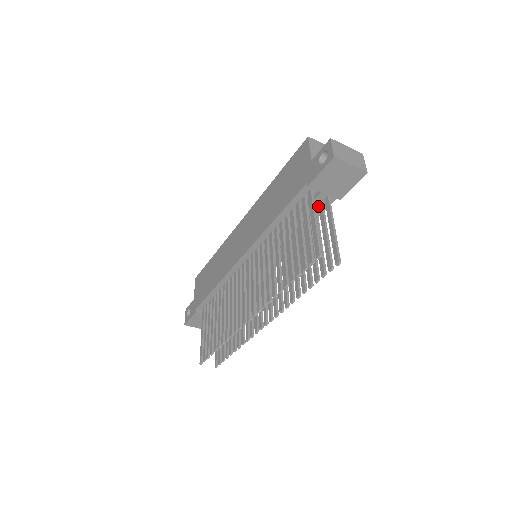
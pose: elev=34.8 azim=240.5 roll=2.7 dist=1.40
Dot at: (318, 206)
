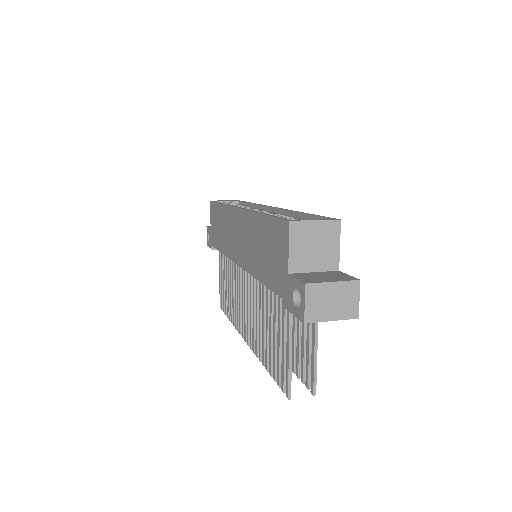
Dot at: occluded
